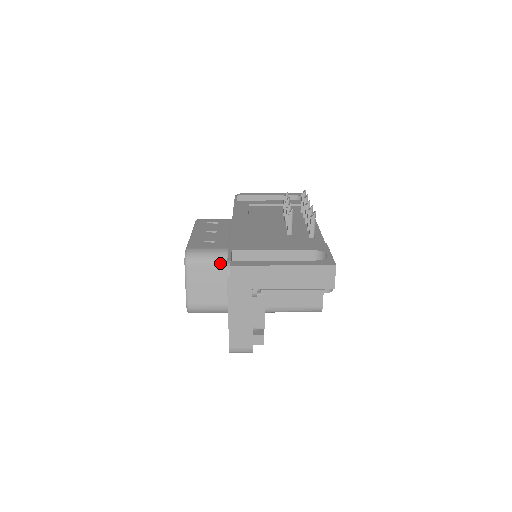
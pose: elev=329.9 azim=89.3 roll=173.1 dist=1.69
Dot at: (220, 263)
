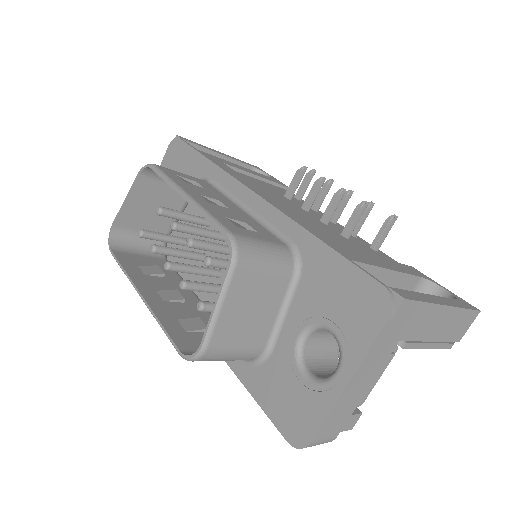
Dot at: (284, 272)
